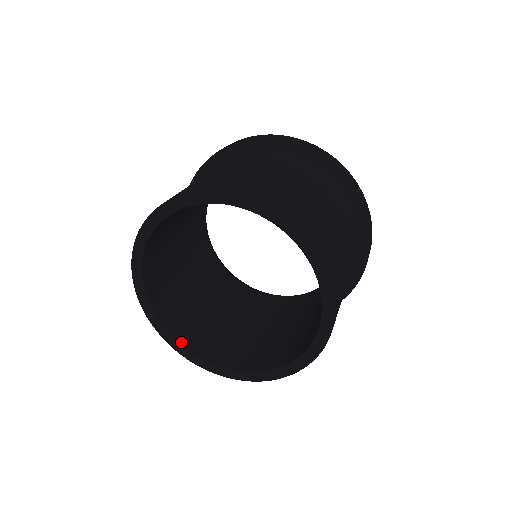
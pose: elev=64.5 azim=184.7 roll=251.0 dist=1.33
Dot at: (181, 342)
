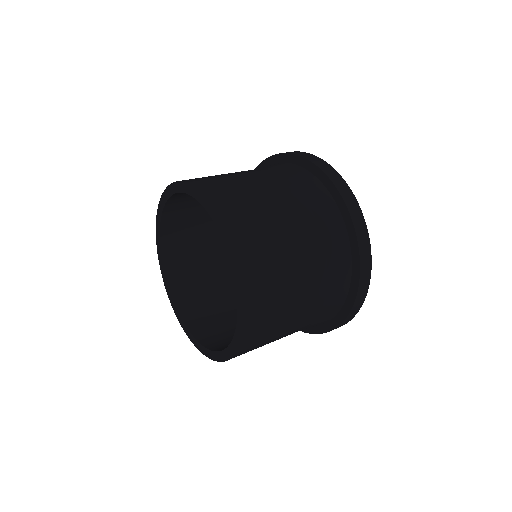
Dot at: (184, 318)
